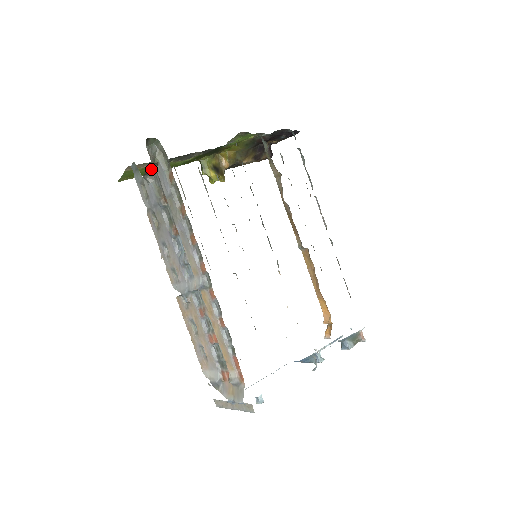
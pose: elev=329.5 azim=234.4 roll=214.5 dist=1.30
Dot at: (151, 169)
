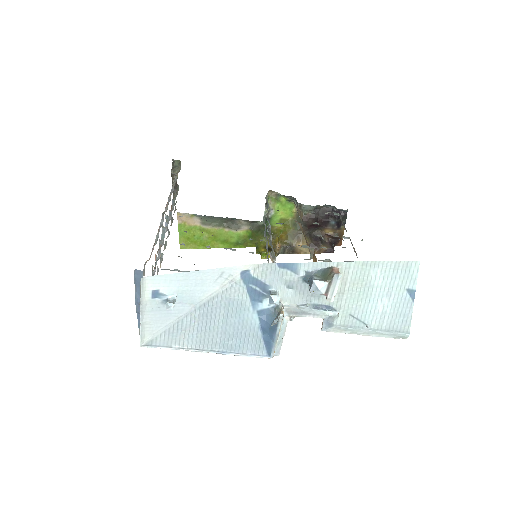
Dot at: (175, 184)
